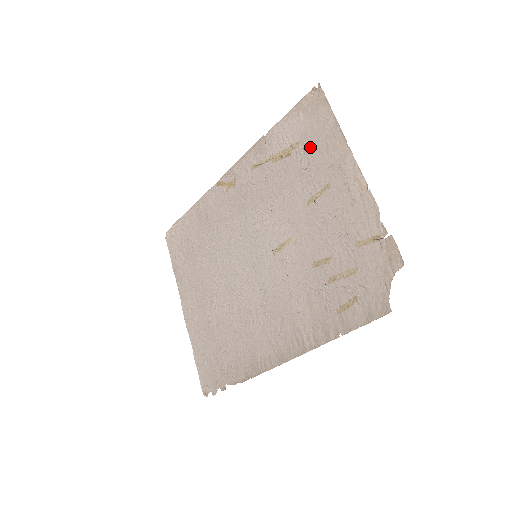
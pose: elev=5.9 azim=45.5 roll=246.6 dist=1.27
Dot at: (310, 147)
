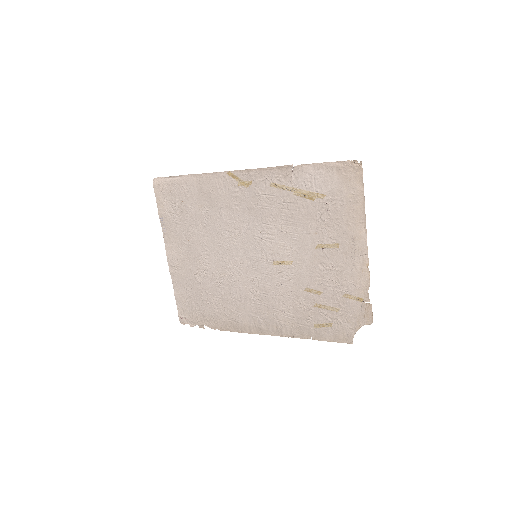
Dot at: (334, 207)
